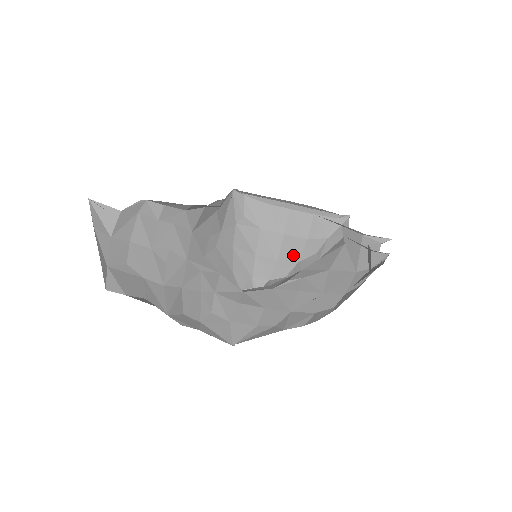
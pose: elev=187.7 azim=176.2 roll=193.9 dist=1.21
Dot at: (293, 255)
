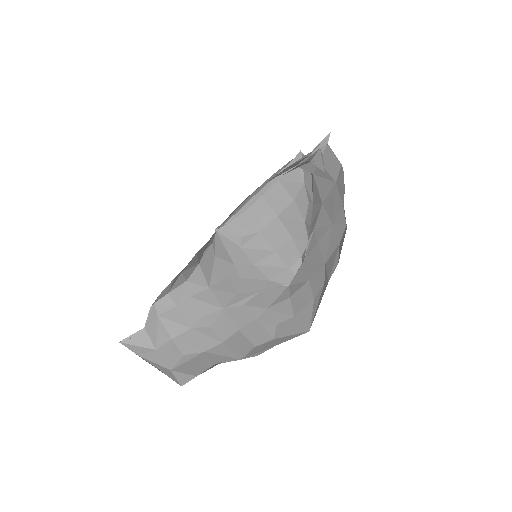
Dot at: (297, 222)
